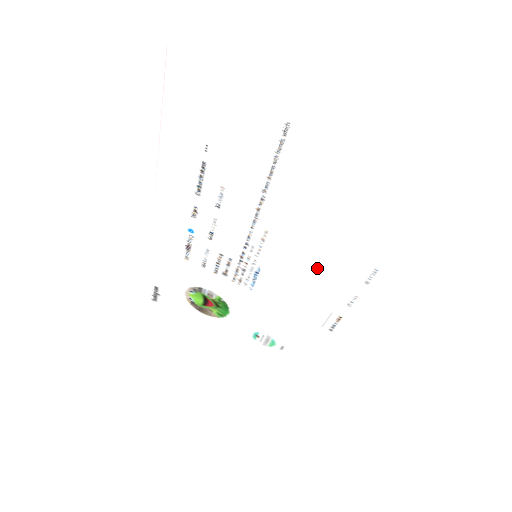
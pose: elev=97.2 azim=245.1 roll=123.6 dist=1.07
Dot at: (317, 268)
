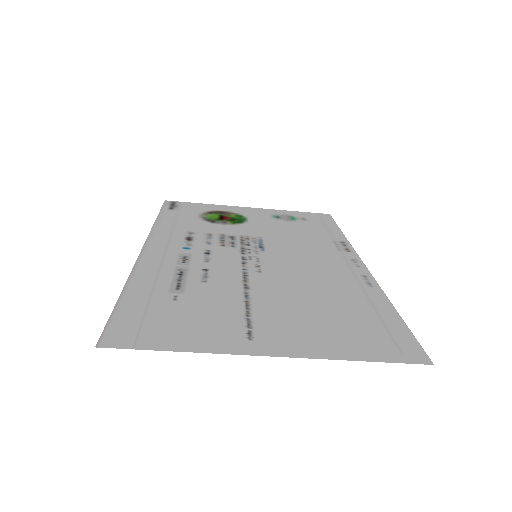
Dot at: (316, 269)
